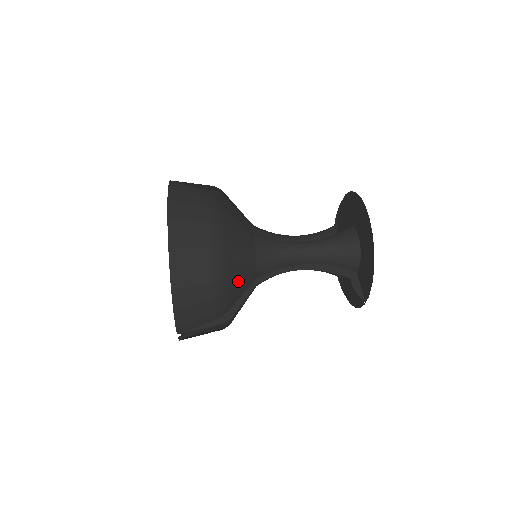
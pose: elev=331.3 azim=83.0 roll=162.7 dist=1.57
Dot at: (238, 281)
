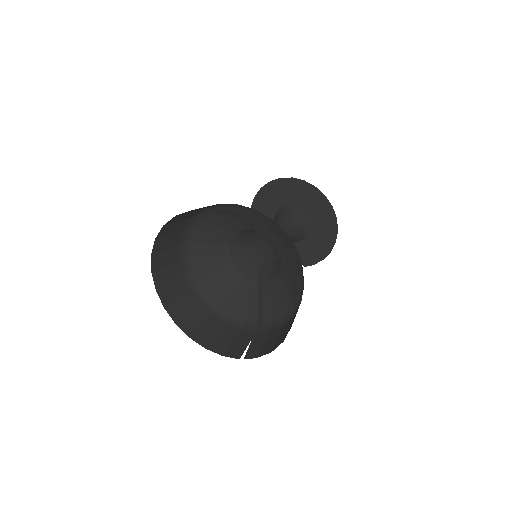
Dot at: occluded
